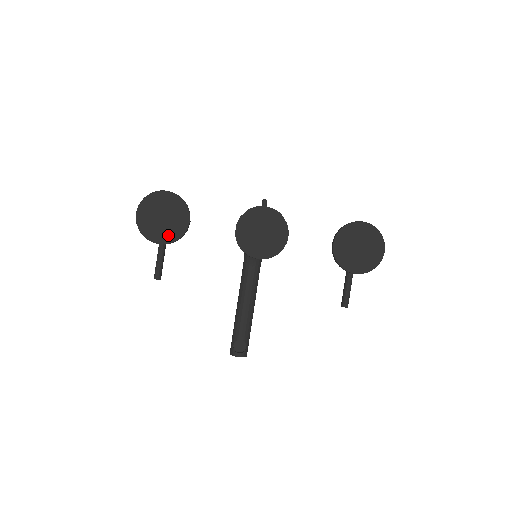
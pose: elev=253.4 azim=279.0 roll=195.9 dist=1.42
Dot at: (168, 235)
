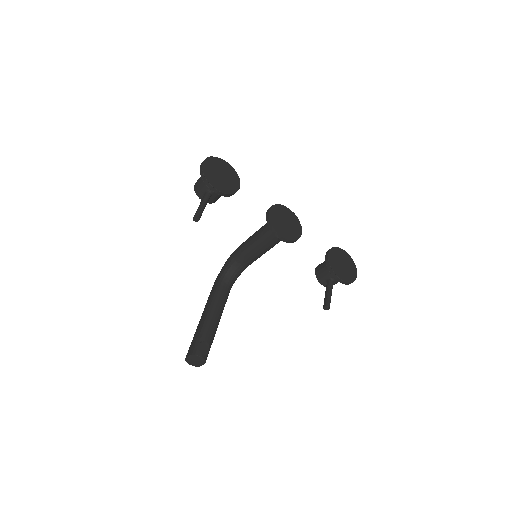
Dot at: (223, 187)
